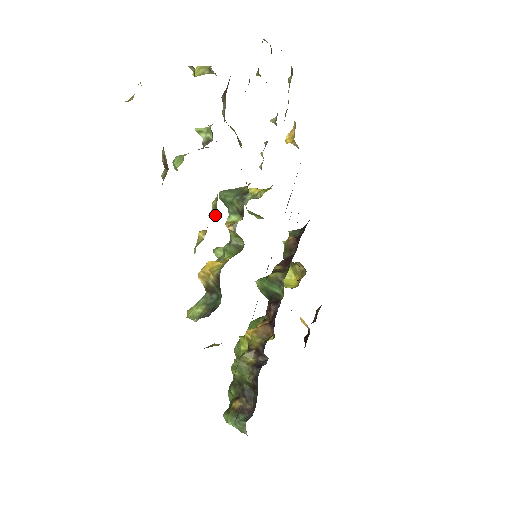
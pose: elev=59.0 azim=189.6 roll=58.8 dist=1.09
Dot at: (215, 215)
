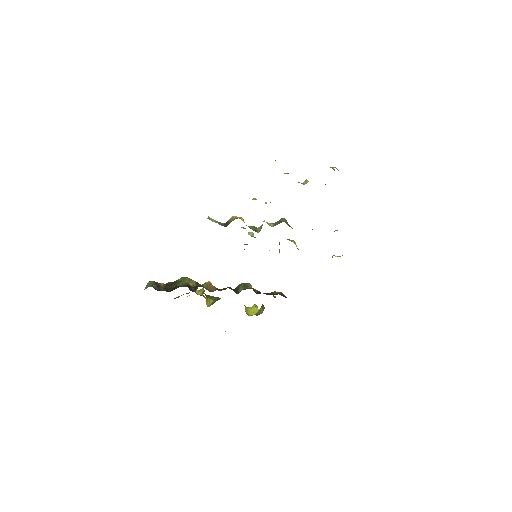
Dot at: occluded
